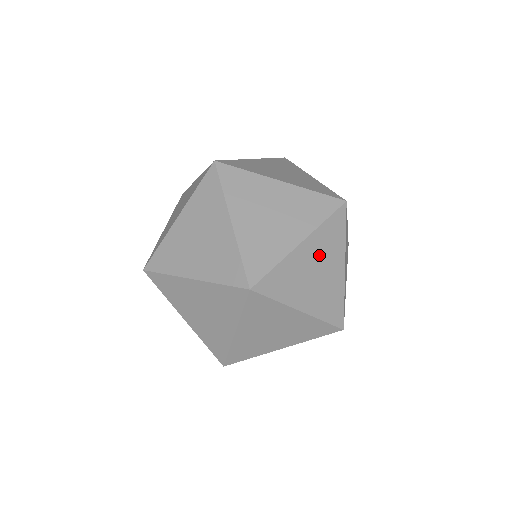
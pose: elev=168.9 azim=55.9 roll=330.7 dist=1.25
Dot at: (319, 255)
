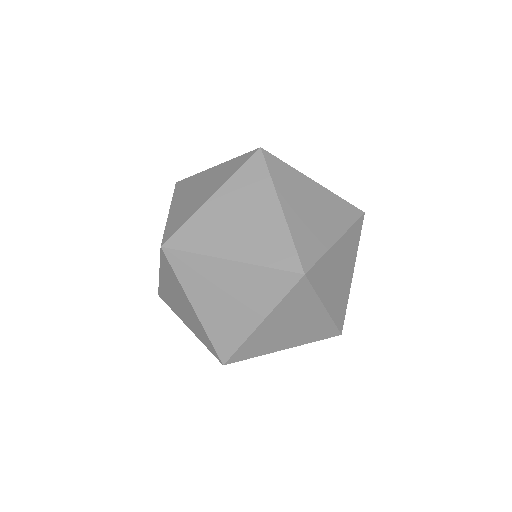
Dot at: (344, 256)
